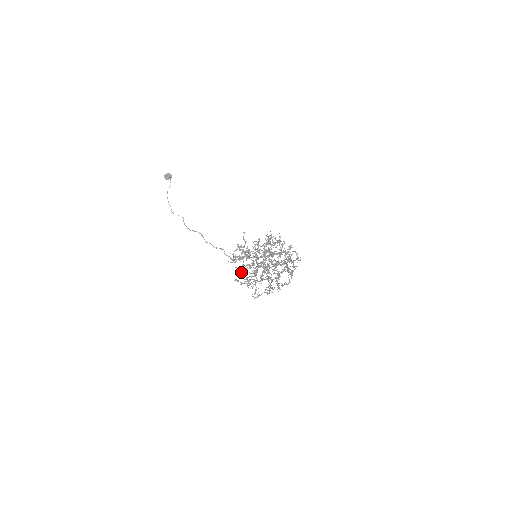
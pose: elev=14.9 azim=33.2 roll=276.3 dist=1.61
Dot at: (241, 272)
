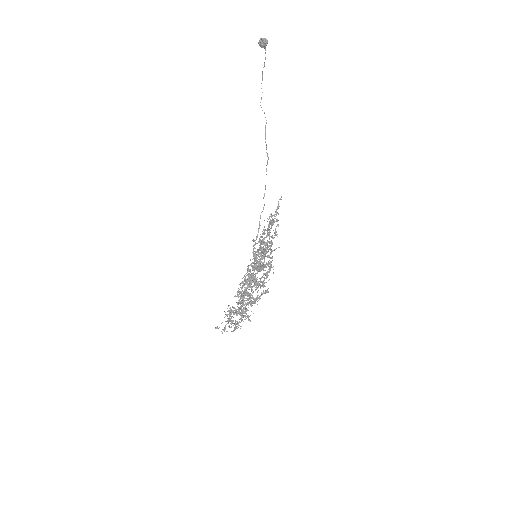
Dot at: occluded
